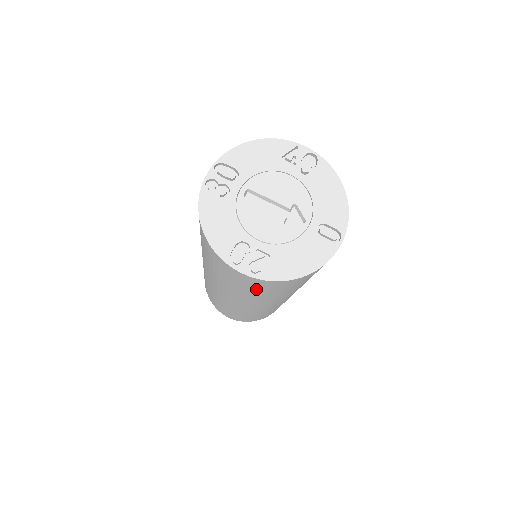
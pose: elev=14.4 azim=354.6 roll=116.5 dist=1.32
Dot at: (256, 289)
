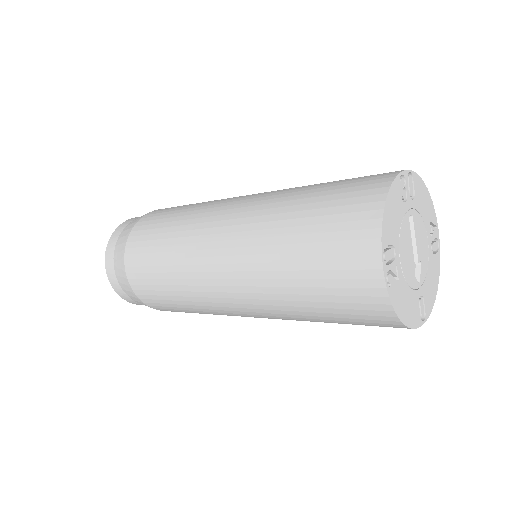
Dot at: (333, 291)
